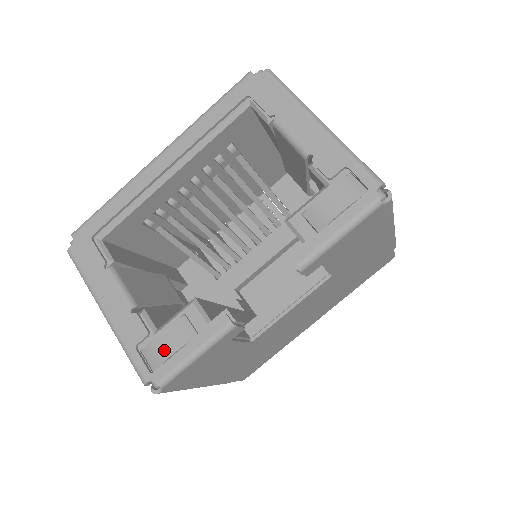
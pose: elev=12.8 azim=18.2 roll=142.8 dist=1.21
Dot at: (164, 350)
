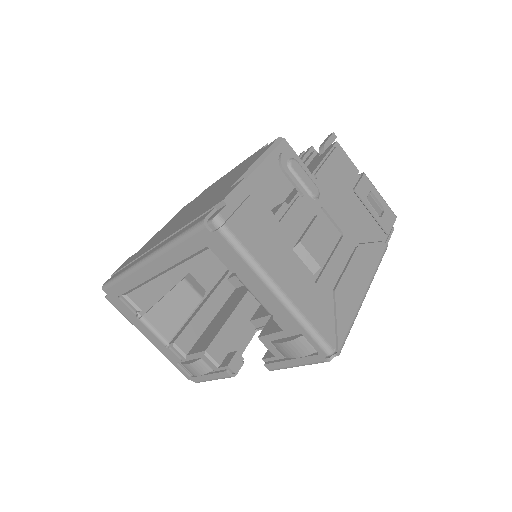
Dot at: (194, 372)
